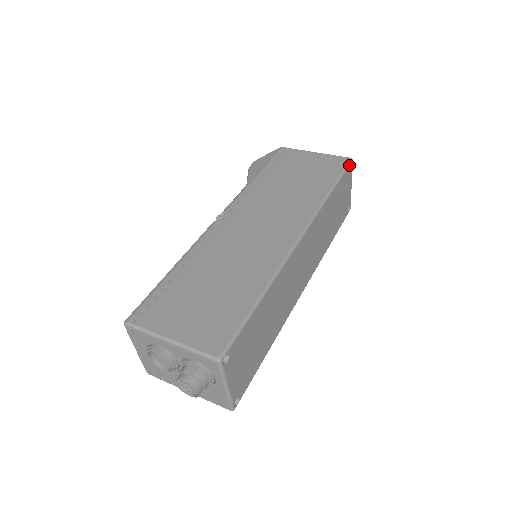
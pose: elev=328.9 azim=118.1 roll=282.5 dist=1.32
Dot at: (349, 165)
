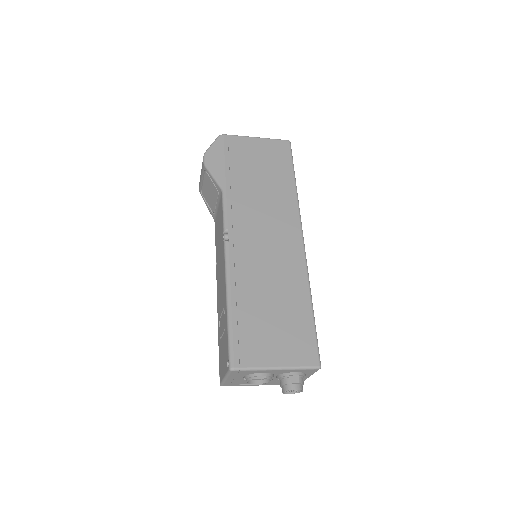
Dot at: (291, 149)
